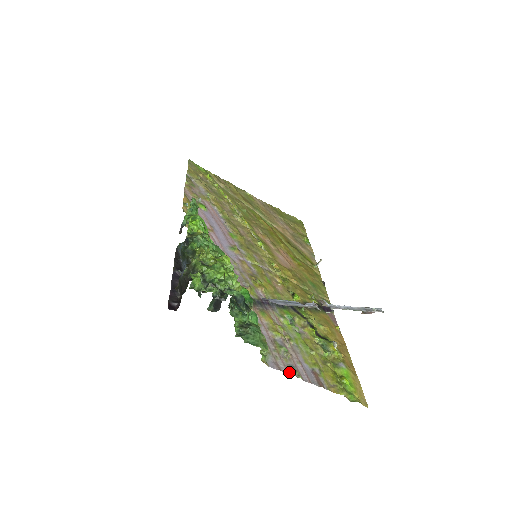
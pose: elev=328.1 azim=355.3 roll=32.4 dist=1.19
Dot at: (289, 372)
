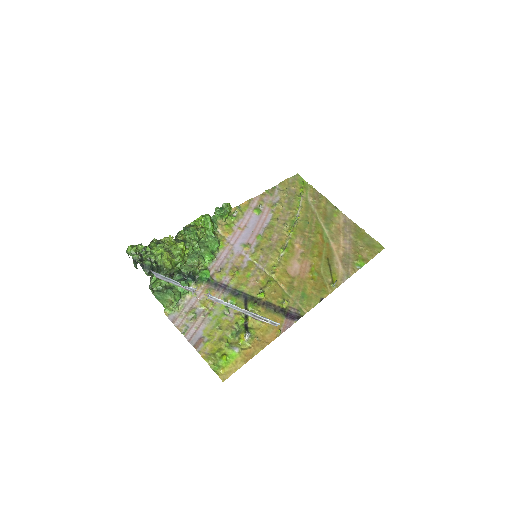
Dot at: (179, 327)
